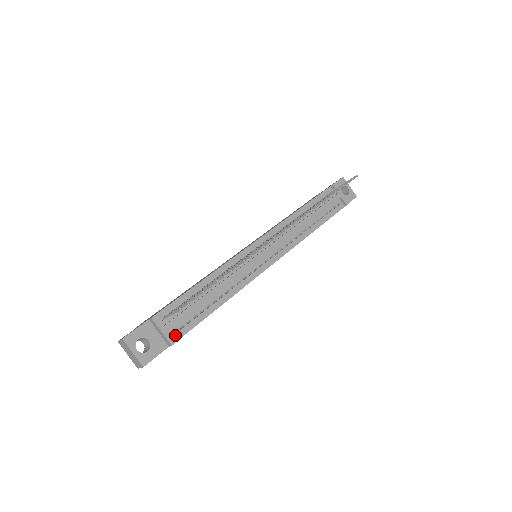
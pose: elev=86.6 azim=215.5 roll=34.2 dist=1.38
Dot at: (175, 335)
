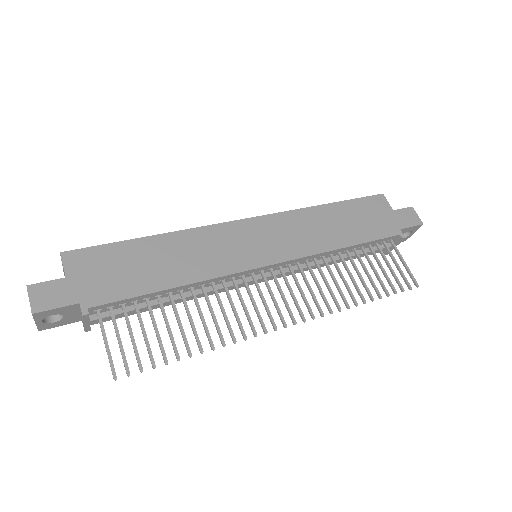
Dot at: occluded
